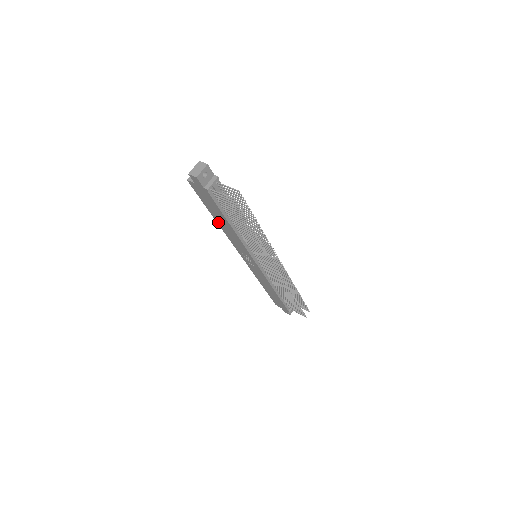
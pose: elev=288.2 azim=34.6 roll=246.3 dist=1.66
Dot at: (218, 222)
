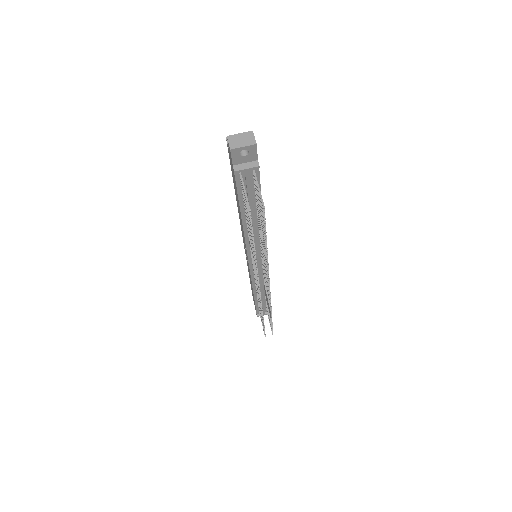
Dot at: occluded
